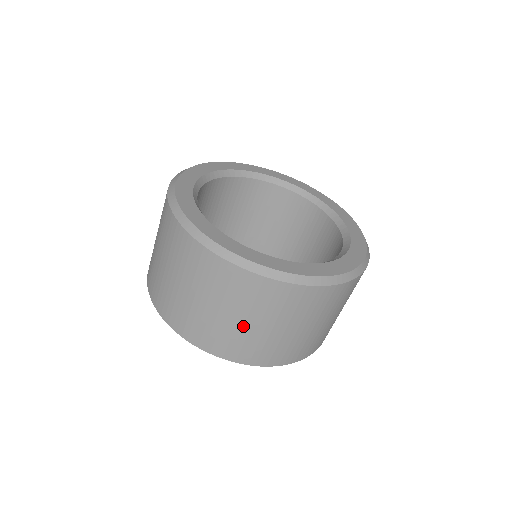
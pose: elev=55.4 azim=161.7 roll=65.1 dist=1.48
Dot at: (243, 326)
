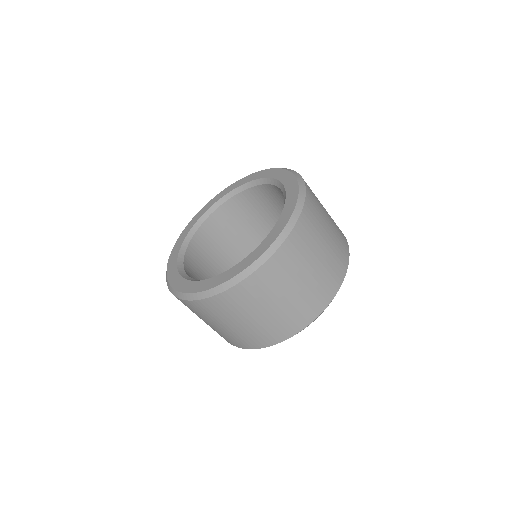
Dot at: (230, 328)
